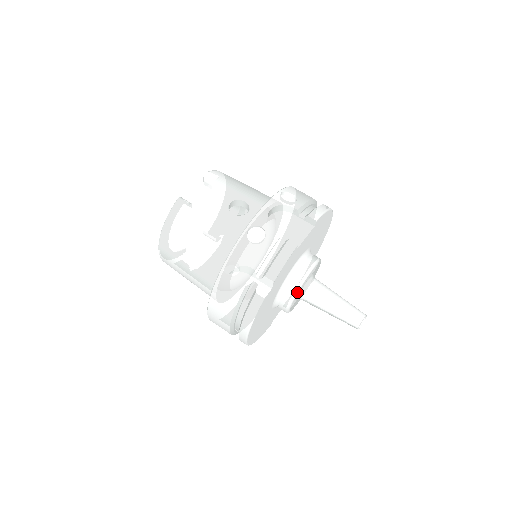
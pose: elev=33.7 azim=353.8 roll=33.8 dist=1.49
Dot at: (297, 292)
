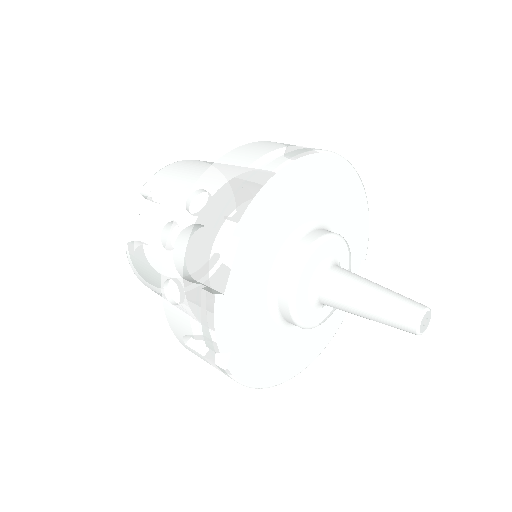
Dot at: (295, 316)
